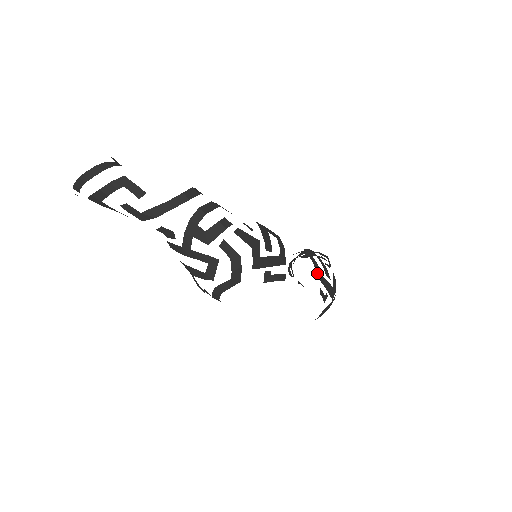
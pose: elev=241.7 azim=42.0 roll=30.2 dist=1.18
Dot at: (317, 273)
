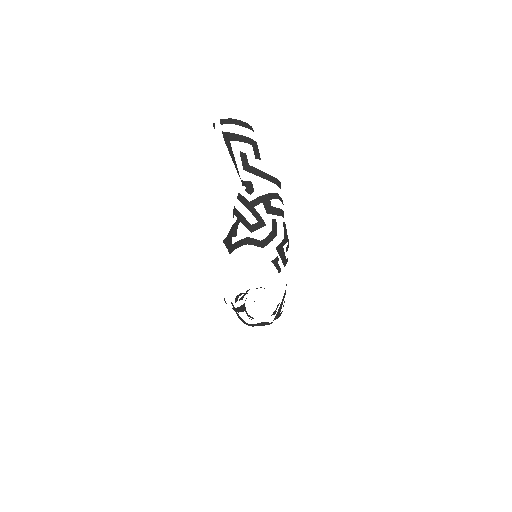
Dot at: (284, 294)
